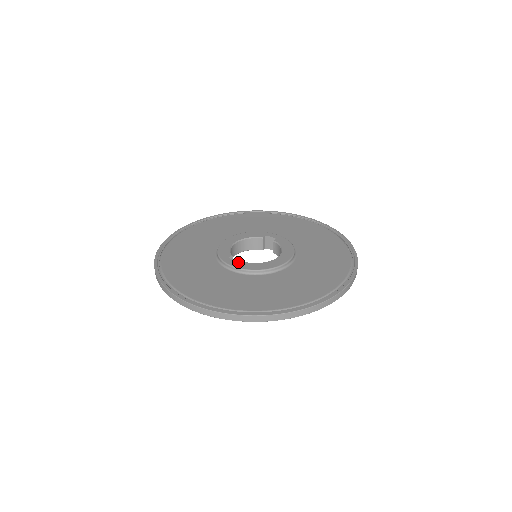
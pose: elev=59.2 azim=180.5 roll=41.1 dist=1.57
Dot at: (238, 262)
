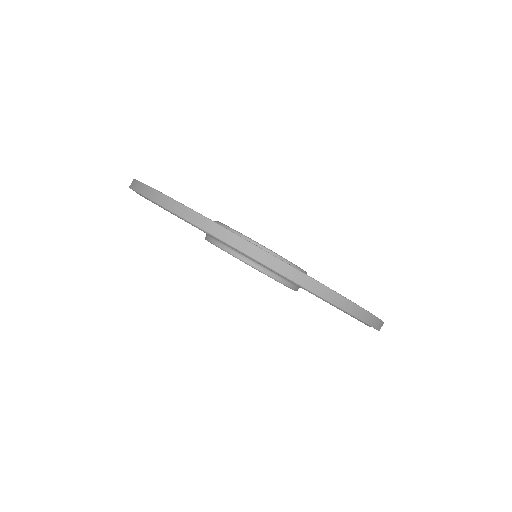
Dot at: occluded
